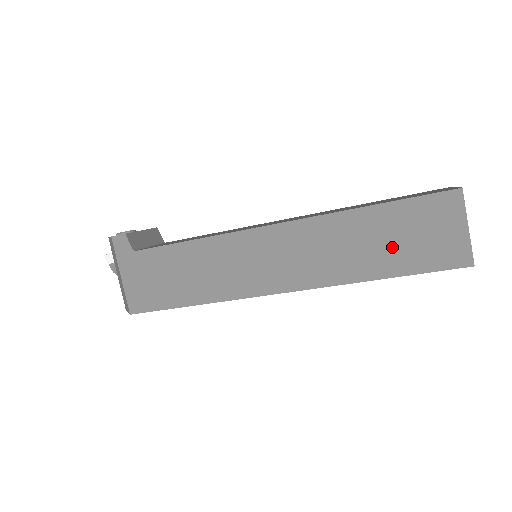
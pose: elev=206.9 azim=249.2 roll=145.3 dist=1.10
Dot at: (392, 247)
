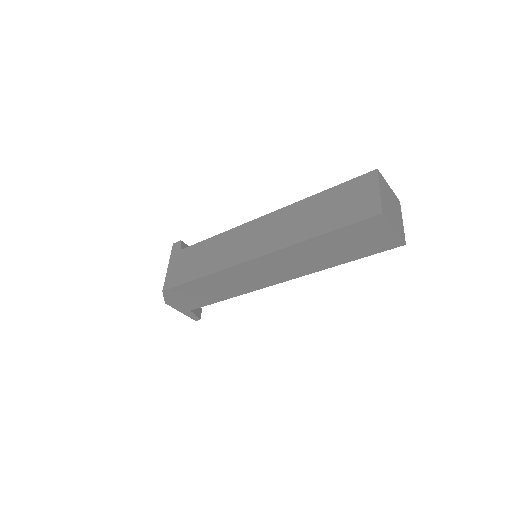
Dot at: (330, 213)
